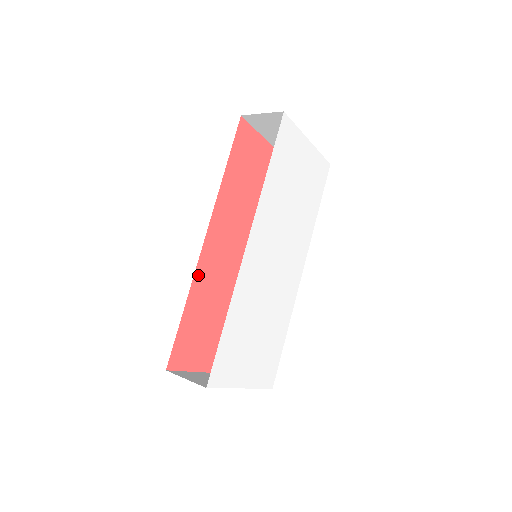
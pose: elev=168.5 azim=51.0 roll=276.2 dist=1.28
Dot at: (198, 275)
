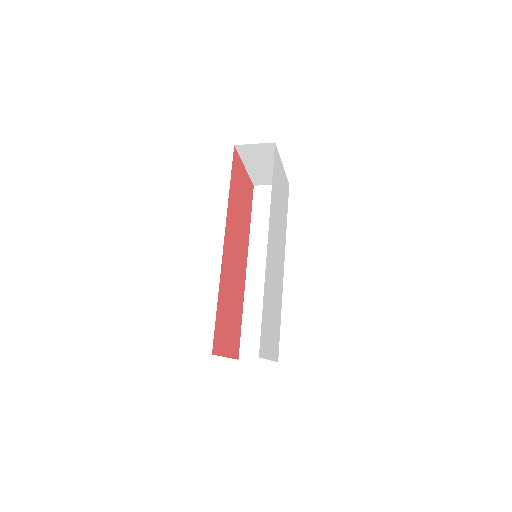
Dot at: (222, 273)
